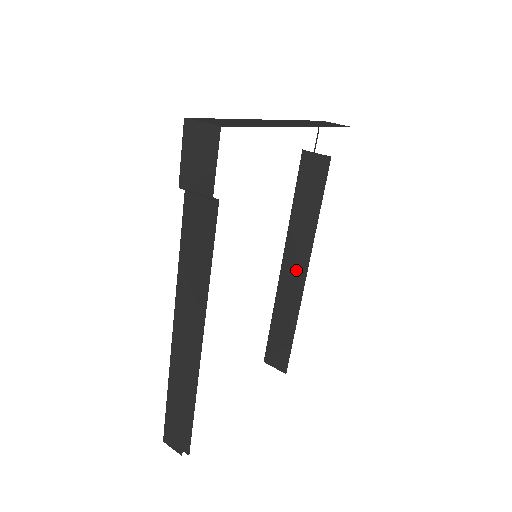
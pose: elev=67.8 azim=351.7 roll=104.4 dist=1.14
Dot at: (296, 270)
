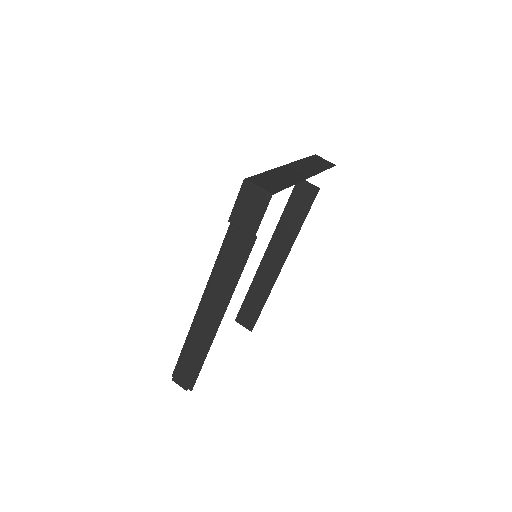
Dot at: (275, 261)
